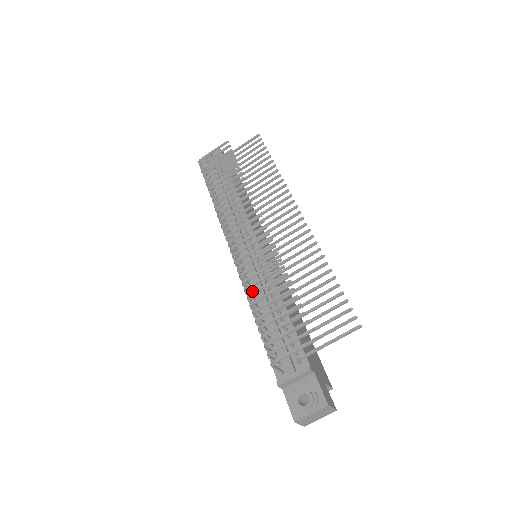
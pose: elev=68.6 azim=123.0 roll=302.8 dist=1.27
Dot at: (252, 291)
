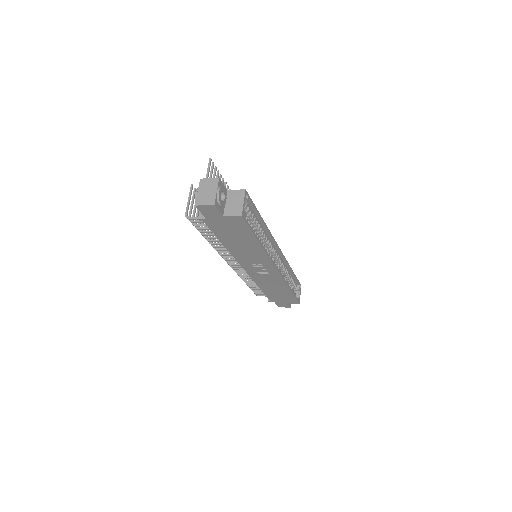
Dot at: occluded
